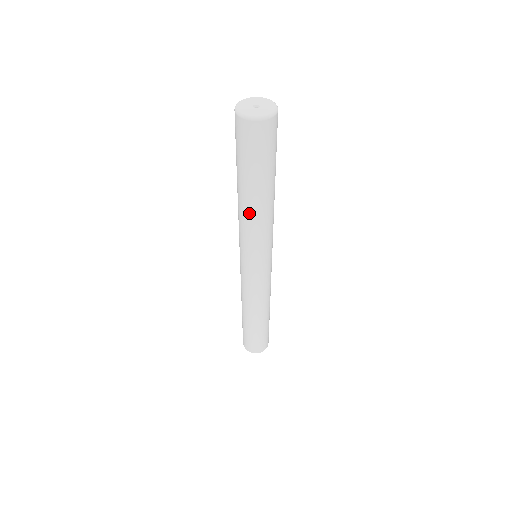
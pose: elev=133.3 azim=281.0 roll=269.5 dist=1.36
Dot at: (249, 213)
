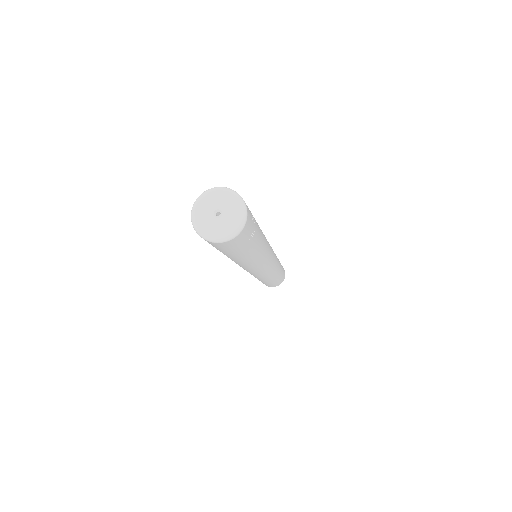
Dot at: occluded
